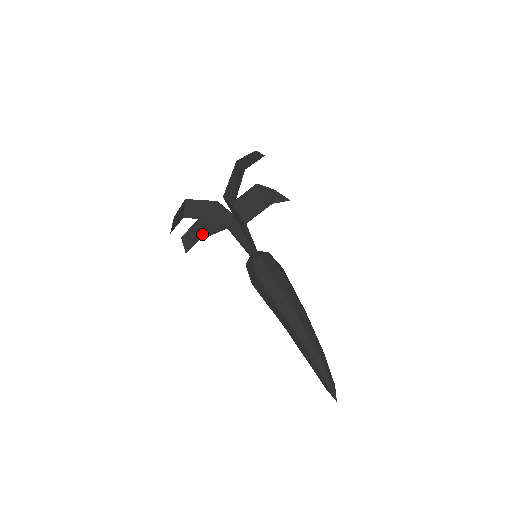
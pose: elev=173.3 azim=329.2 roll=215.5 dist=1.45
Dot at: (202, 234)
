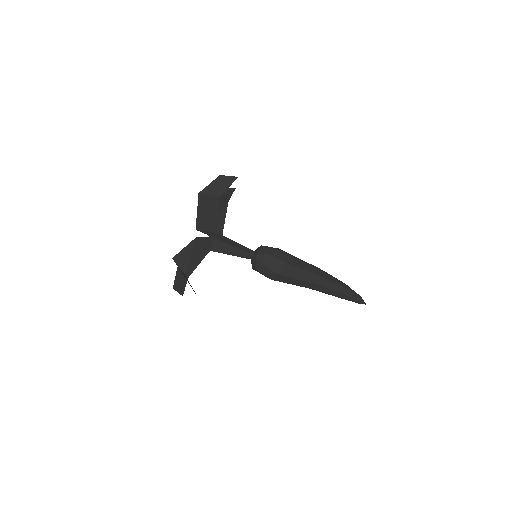
Dot at: (189, 271)
